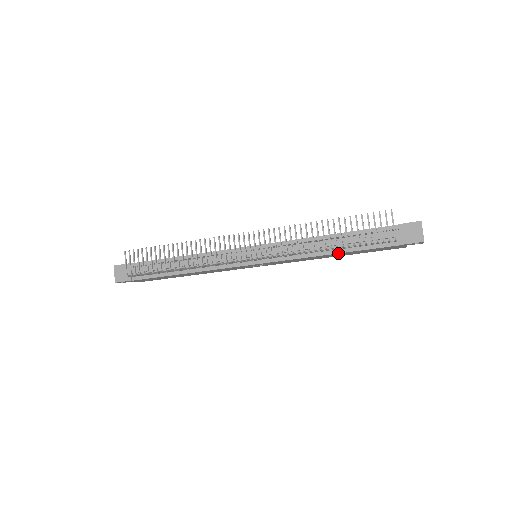
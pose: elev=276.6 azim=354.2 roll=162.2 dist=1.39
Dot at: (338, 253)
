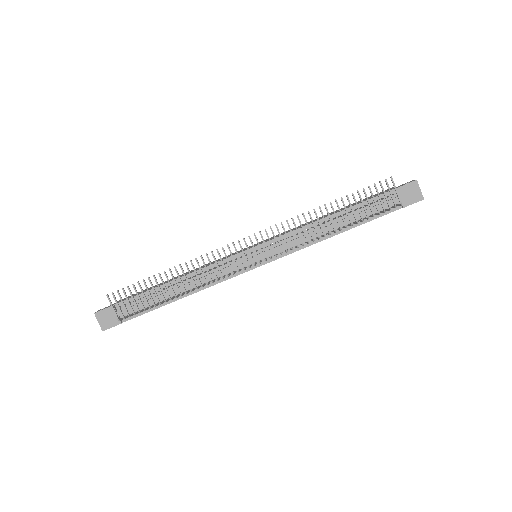
Dot at: (344, 231)
